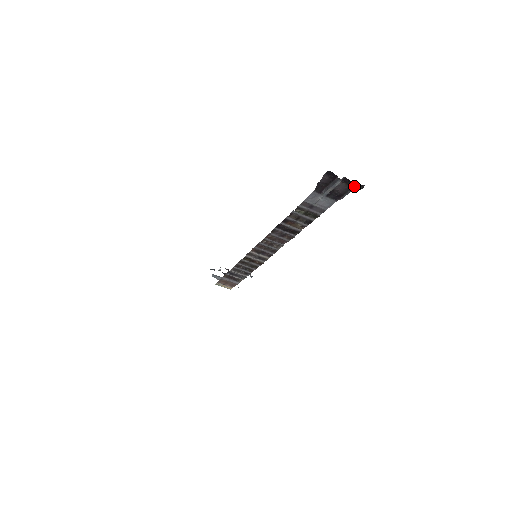
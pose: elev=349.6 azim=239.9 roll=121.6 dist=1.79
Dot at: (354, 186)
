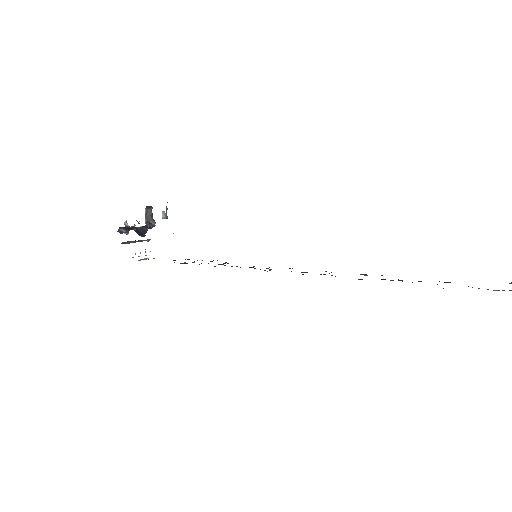
Dot at: out of frame
